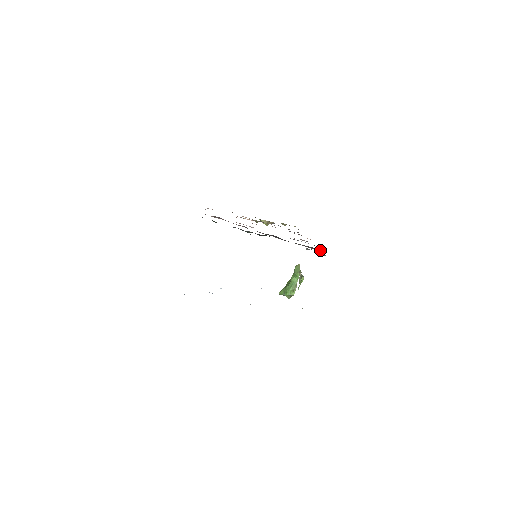
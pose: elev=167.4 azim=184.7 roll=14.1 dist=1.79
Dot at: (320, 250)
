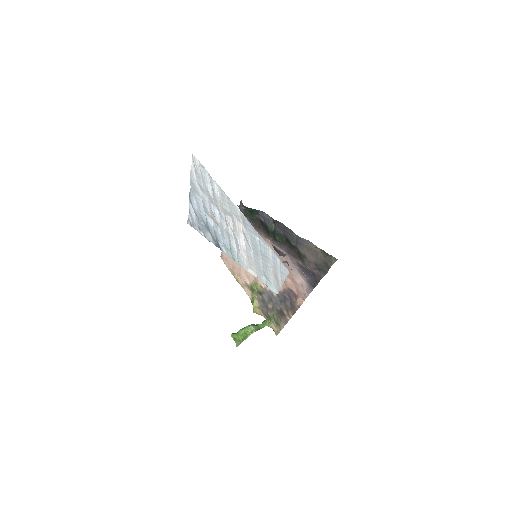
Dot at: (323, 274)
